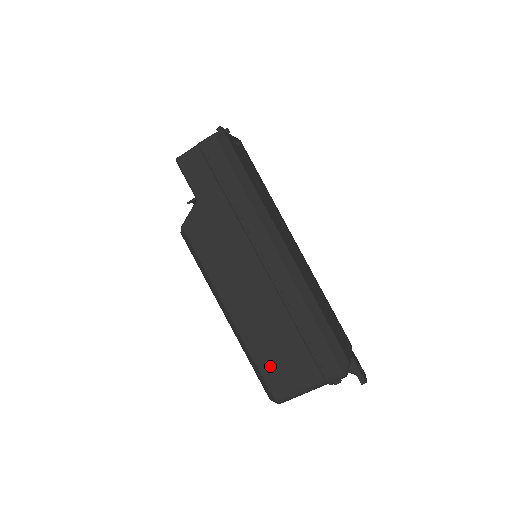
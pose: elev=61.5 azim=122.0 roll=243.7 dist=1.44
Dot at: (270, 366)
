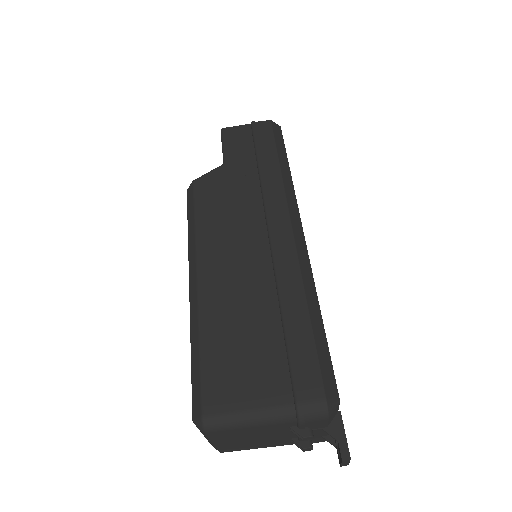
Dot at: (220, 361)
